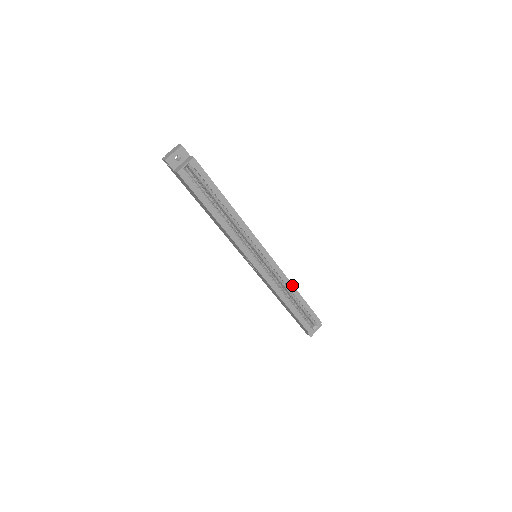
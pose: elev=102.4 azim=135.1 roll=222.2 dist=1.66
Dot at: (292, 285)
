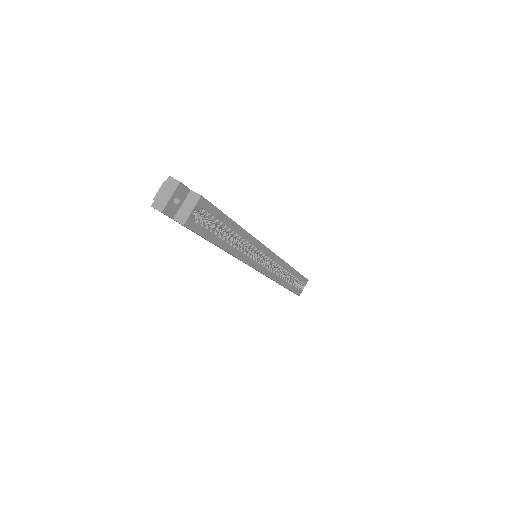
Dot at: (289, 266)
